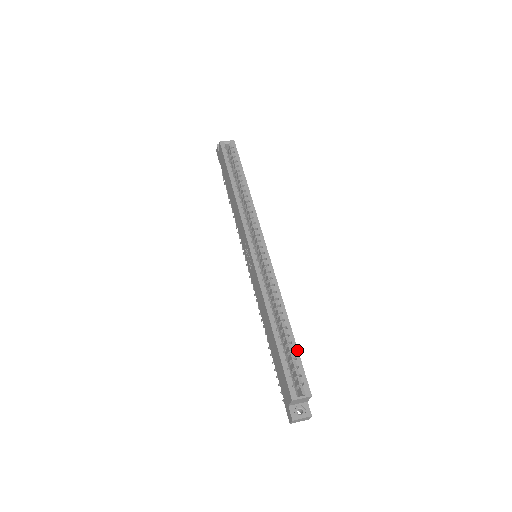
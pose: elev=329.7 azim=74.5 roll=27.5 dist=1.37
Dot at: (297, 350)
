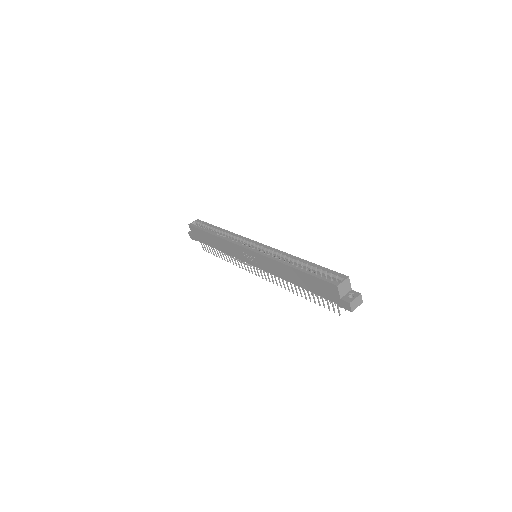
Dot at: (319, 266)
